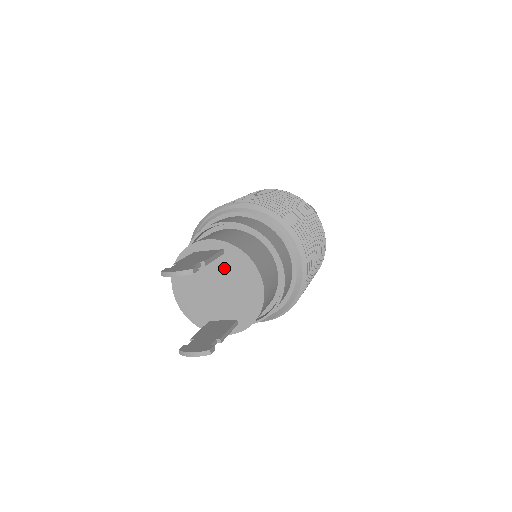
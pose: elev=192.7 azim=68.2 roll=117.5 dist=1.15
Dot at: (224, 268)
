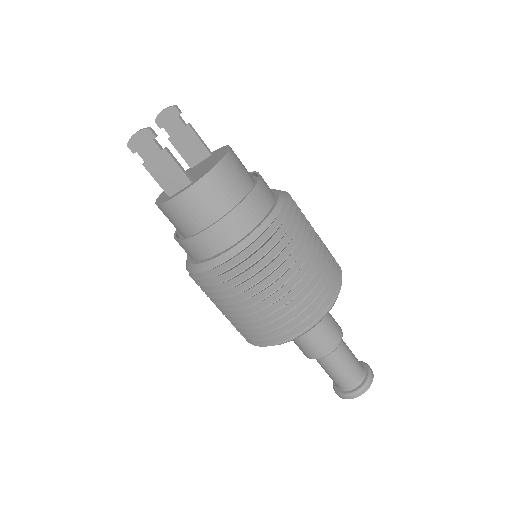
Dot at: (206, 161)
